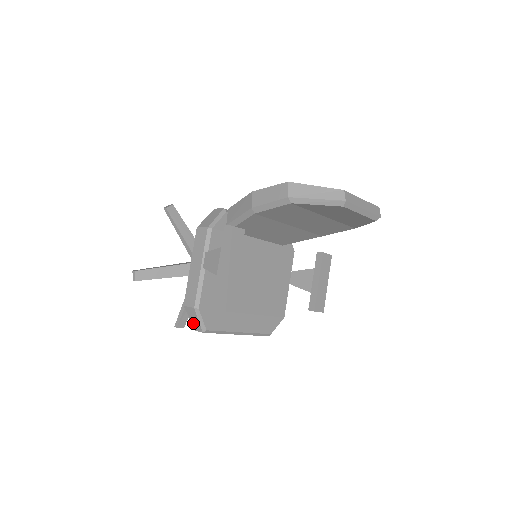
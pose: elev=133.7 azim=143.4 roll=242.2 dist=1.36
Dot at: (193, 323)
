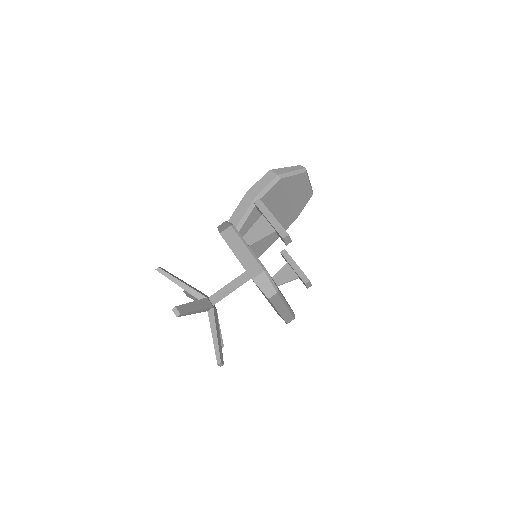
Dot at: (265, 291)
